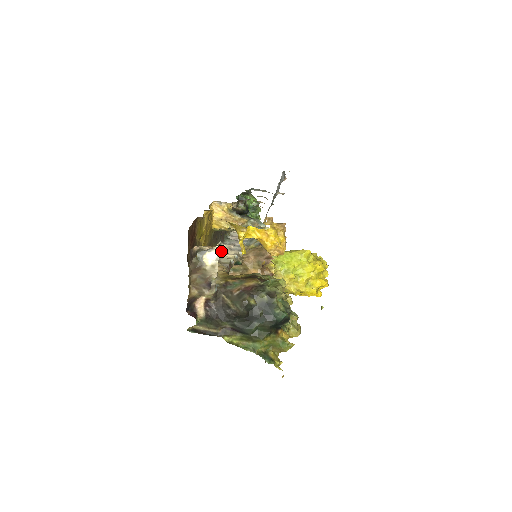
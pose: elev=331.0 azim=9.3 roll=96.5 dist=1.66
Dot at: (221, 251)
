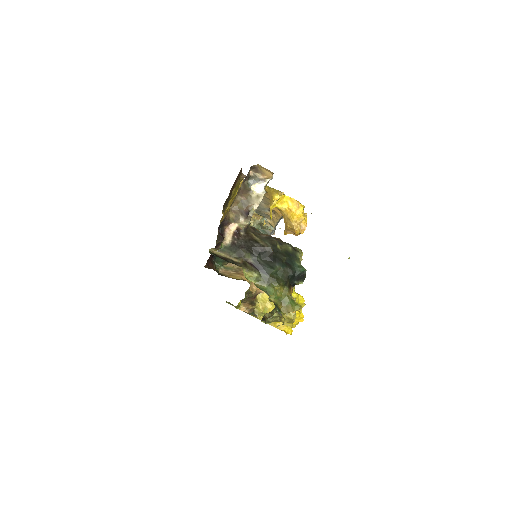
Dot at: occluded
